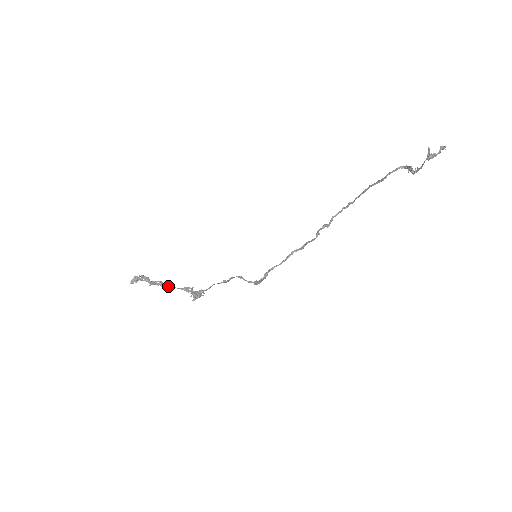
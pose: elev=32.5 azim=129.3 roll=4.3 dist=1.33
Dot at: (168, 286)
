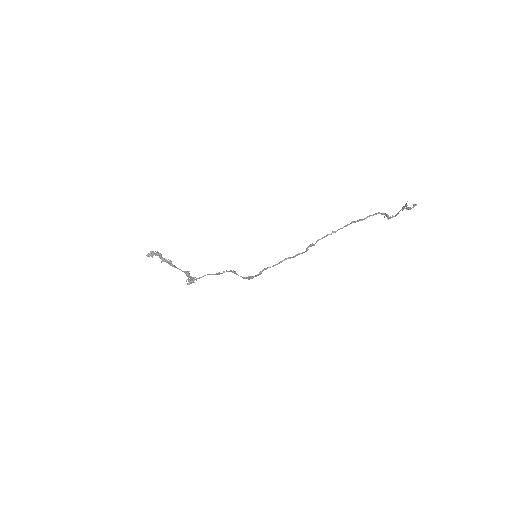
Dot at: (175, 266)
